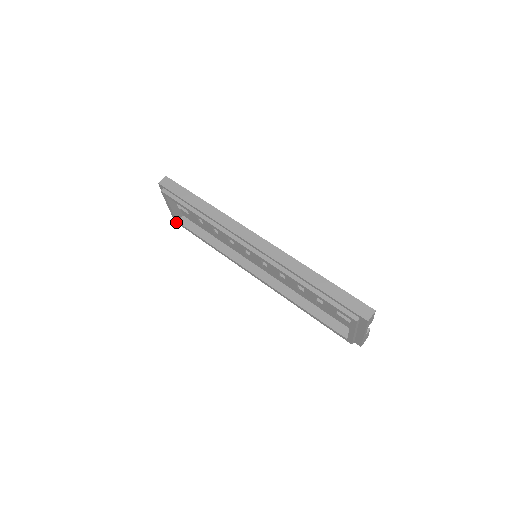
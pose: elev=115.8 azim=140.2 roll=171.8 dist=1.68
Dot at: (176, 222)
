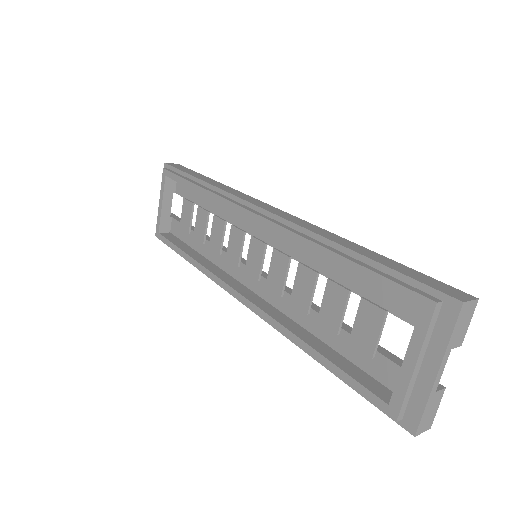
Dot at: (157, 236)
